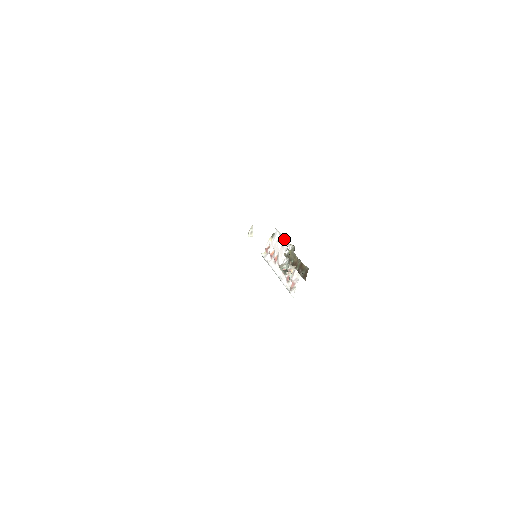
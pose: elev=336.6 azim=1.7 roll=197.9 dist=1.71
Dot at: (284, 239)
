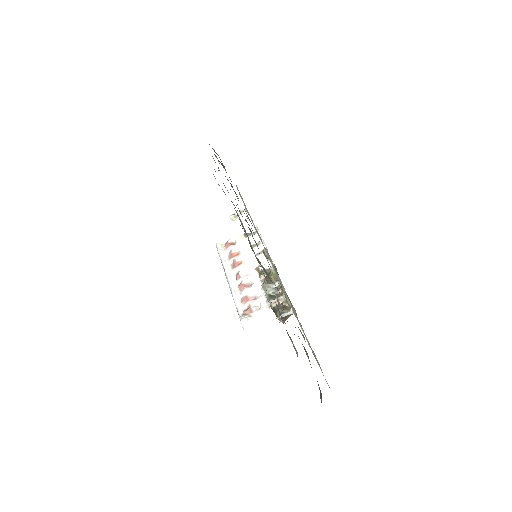
Dot at: occluded
